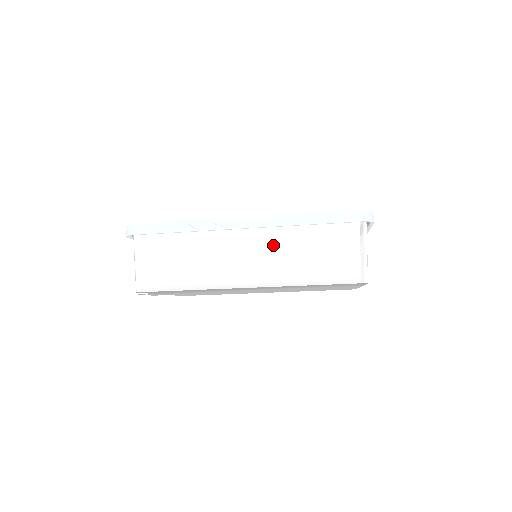
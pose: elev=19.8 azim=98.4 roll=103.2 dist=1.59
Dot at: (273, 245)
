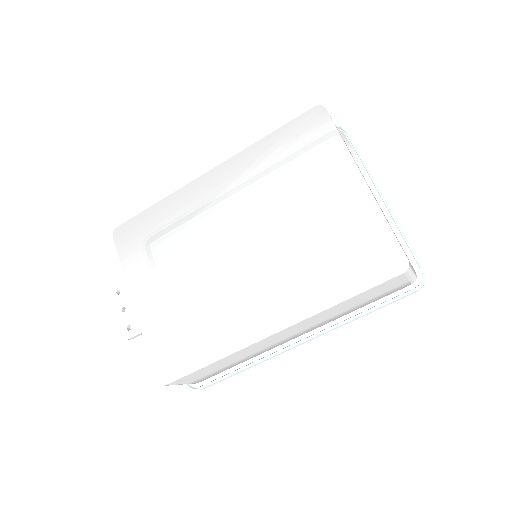
Dot at: occluded
